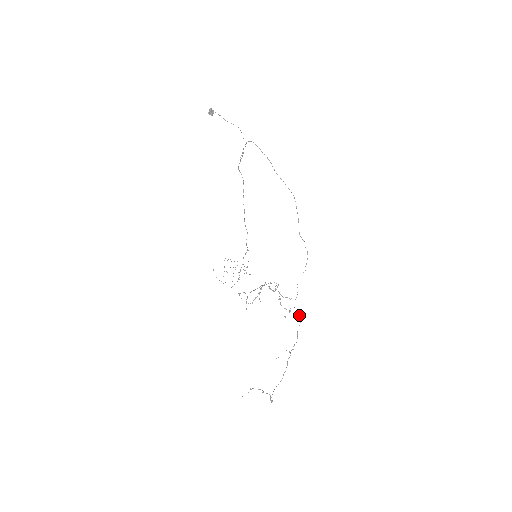
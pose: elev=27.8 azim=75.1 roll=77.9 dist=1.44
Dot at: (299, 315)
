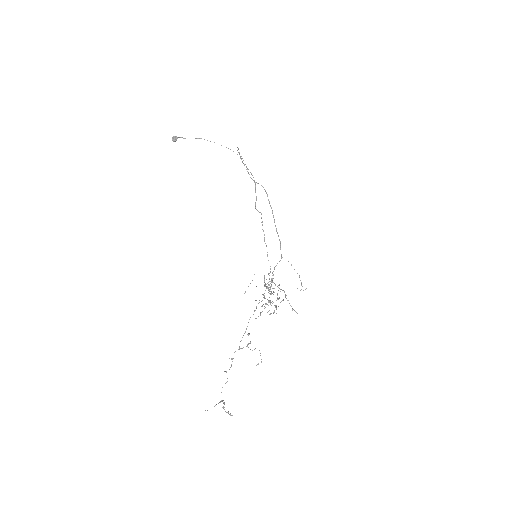
Dot at: occluded
